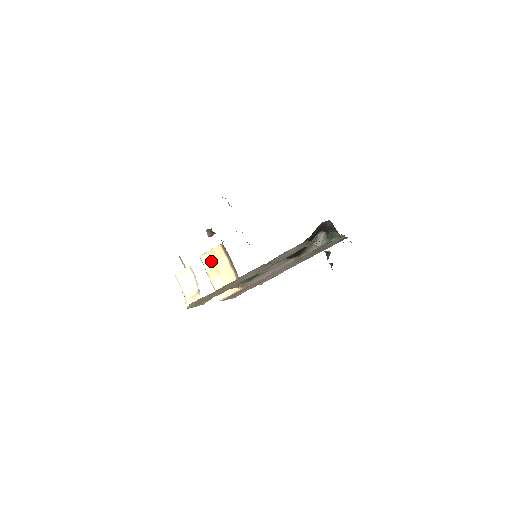
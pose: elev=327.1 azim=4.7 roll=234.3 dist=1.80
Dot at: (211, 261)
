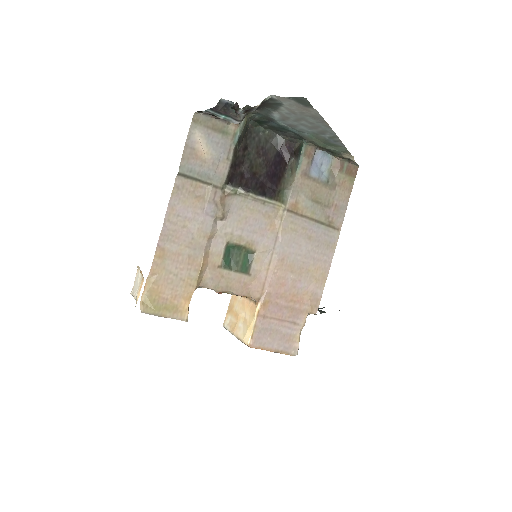
Dot at: (231, 317)
